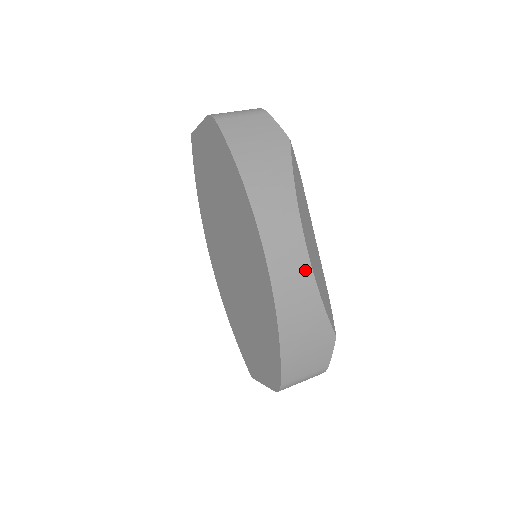
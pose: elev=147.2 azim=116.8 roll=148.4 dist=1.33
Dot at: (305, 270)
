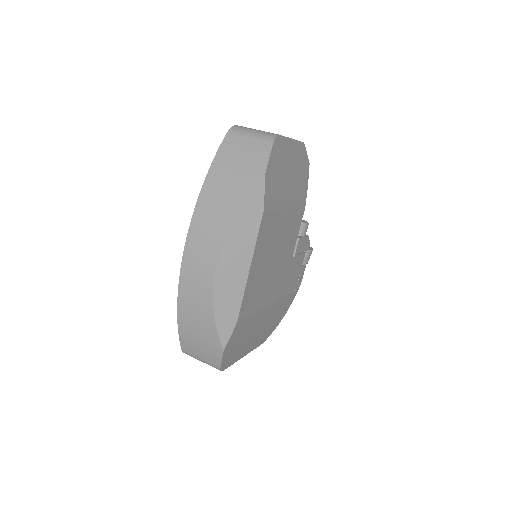
Dot at: (208, 282)
